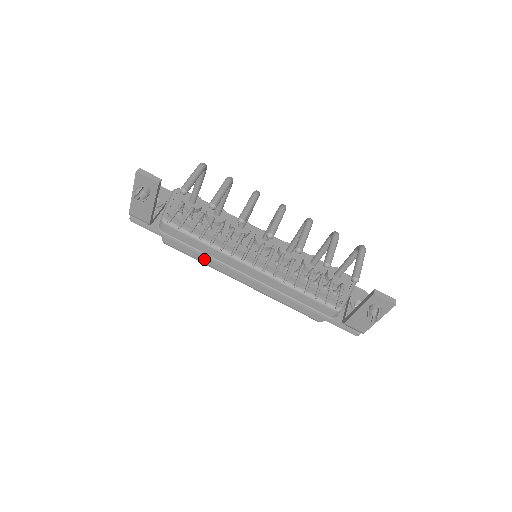
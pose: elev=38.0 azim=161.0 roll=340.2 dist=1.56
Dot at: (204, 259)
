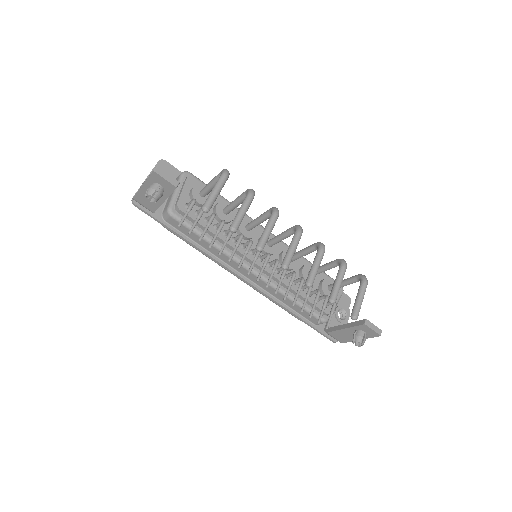
Dot at: occluded
